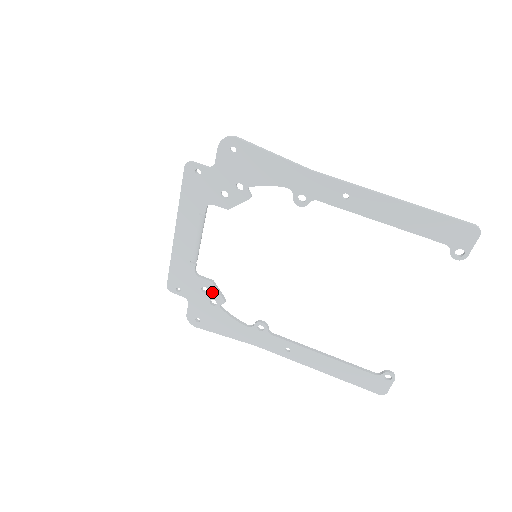
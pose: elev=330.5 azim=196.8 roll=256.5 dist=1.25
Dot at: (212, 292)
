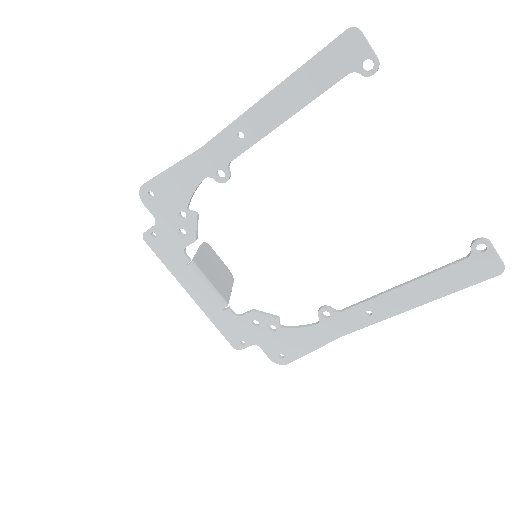
Dot at: (262, 320)
